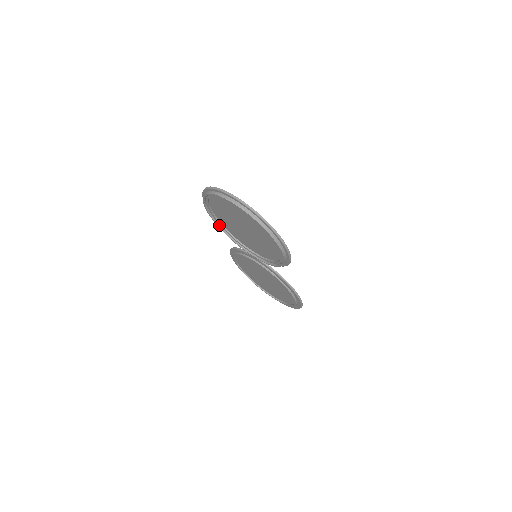
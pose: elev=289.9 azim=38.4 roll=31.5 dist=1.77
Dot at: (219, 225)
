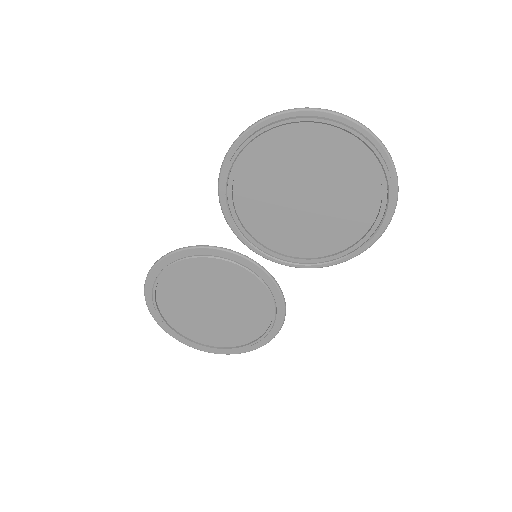
Dot at: (226, 193)
